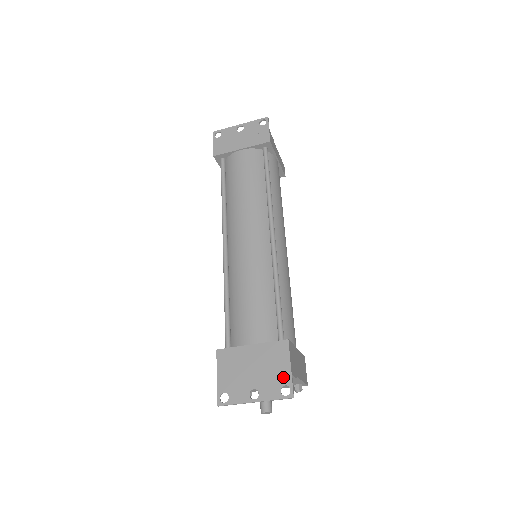
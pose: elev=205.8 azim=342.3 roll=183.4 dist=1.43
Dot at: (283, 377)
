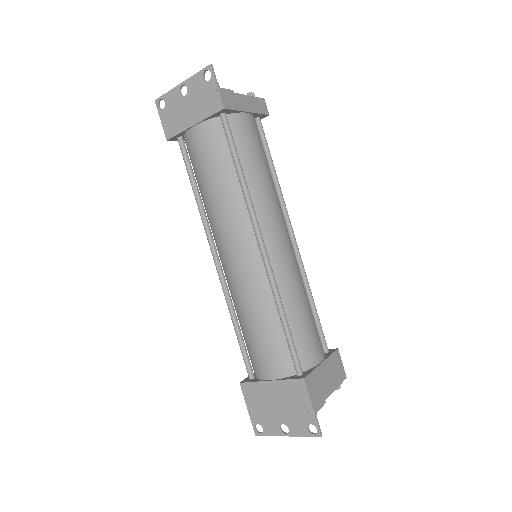
Dot at: (307, 416)
